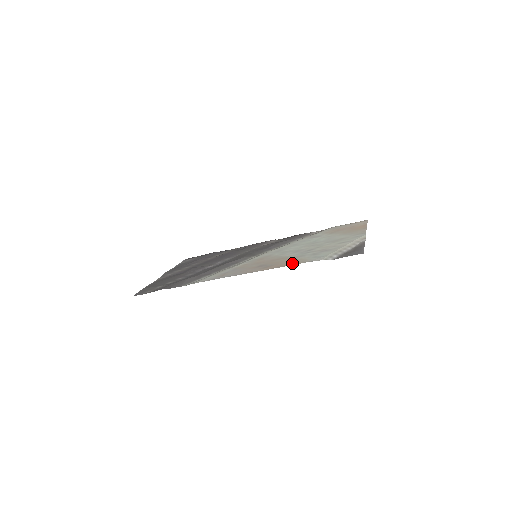
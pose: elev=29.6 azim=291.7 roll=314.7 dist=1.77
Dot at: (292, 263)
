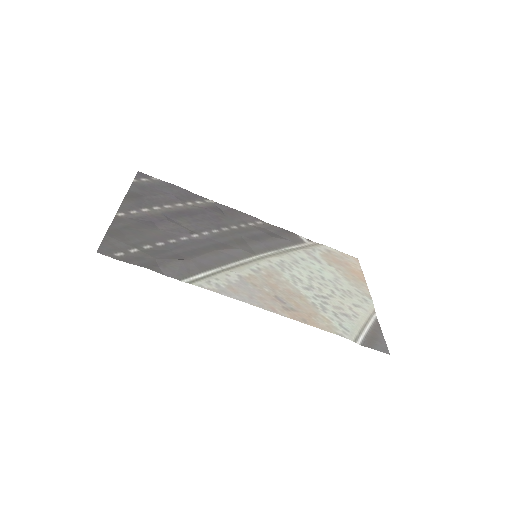
Dot at: (320, 324)
